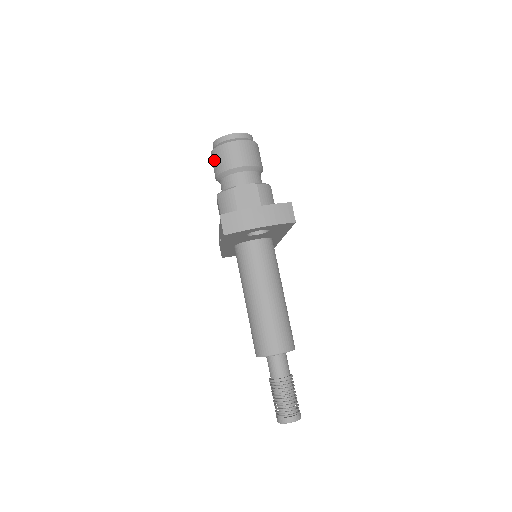
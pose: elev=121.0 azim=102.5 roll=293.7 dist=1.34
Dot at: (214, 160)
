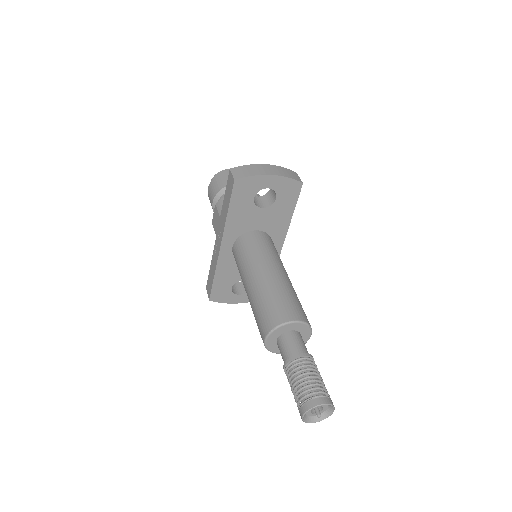
Dot at: (212, 187)
